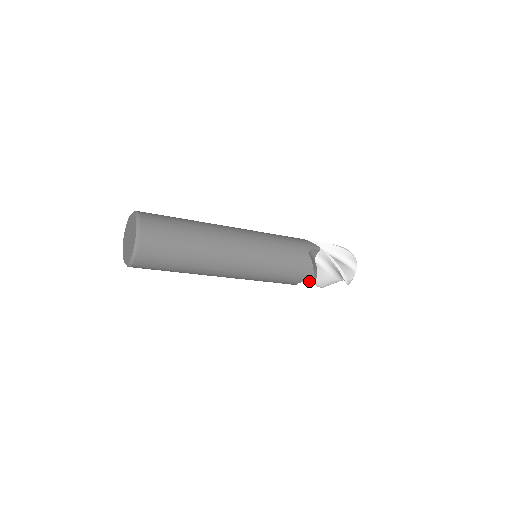
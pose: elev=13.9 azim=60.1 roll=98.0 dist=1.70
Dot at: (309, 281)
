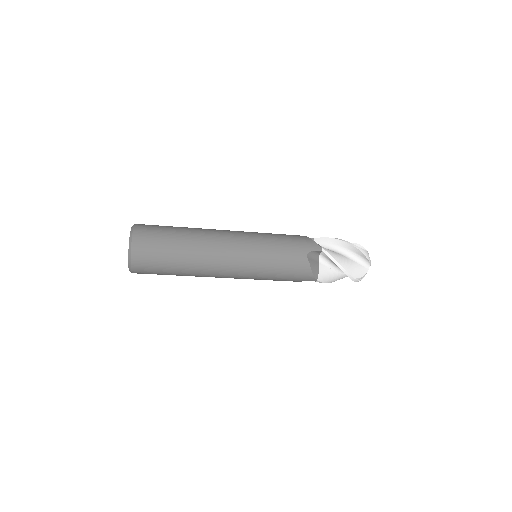
Dot at: (310, 280)
